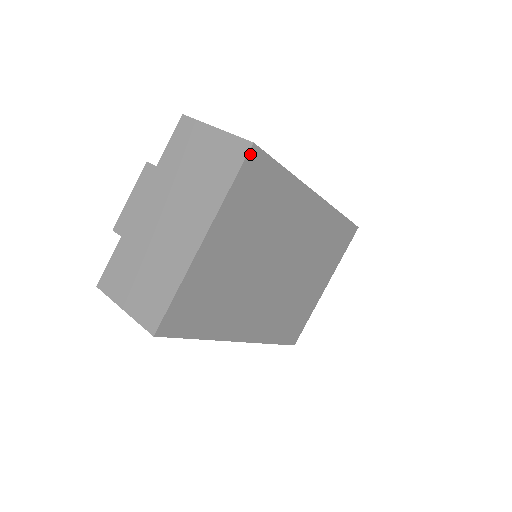
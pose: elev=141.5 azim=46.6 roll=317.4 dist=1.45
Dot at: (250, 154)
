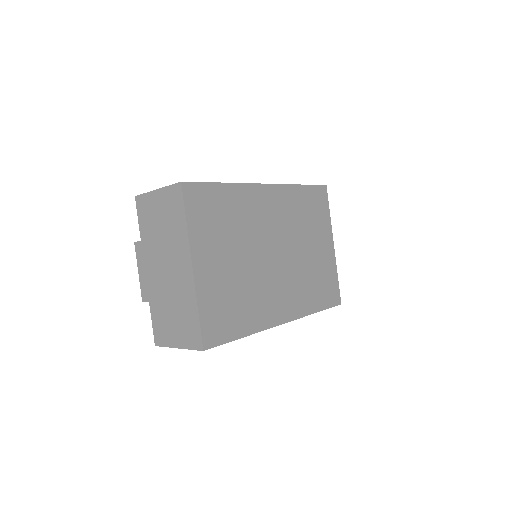
Dot at: (184, 190)
